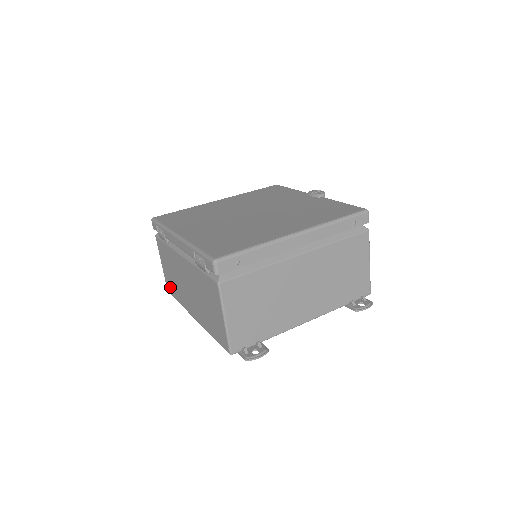
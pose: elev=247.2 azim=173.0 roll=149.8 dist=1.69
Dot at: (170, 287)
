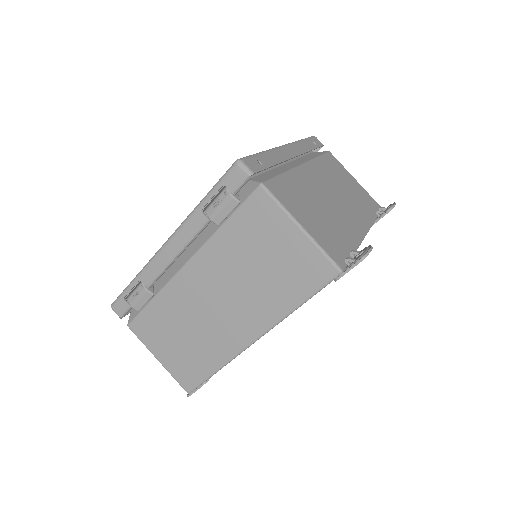
Dot at: (189, 373)
